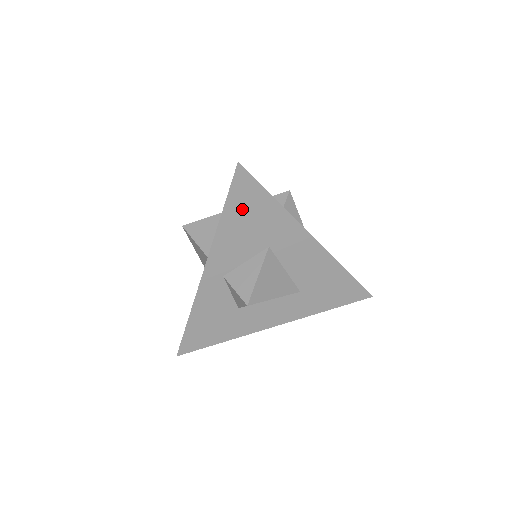
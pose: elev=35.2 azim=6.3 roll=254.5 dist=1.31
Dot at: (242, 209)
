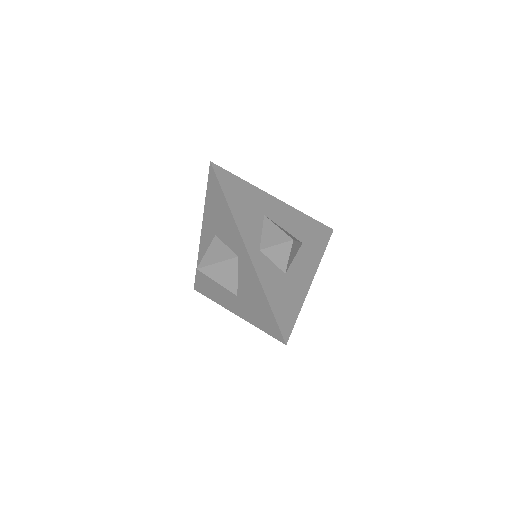
Dot at: (233, 193)
